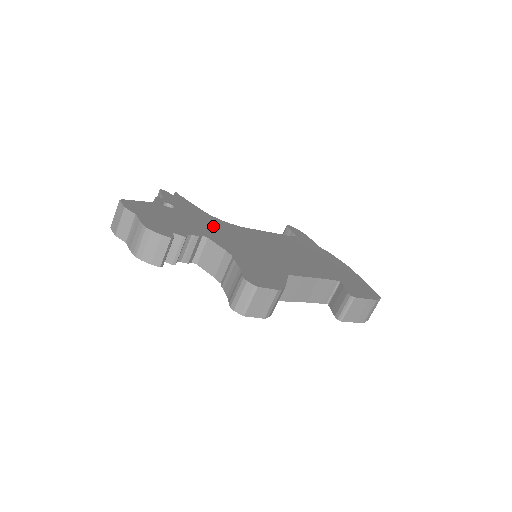
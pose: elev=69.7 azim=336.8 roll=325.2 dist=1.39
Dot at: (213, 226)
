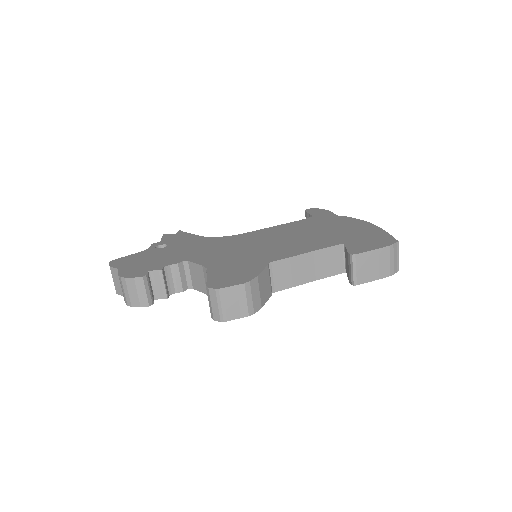
Dot at: (203, 247)
